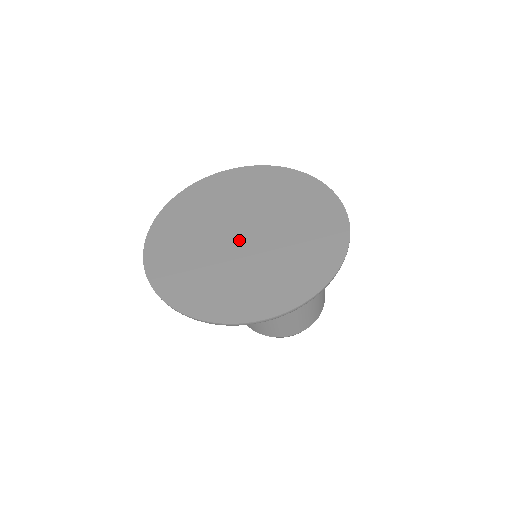
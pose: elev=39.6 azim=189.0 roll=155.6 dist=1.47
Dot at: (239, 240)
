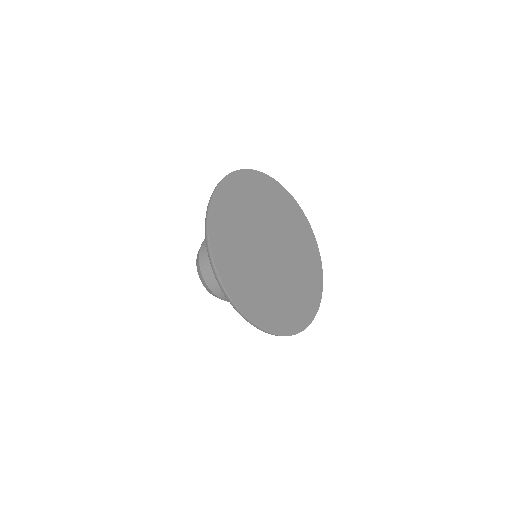
Dot at: (276, 258)
